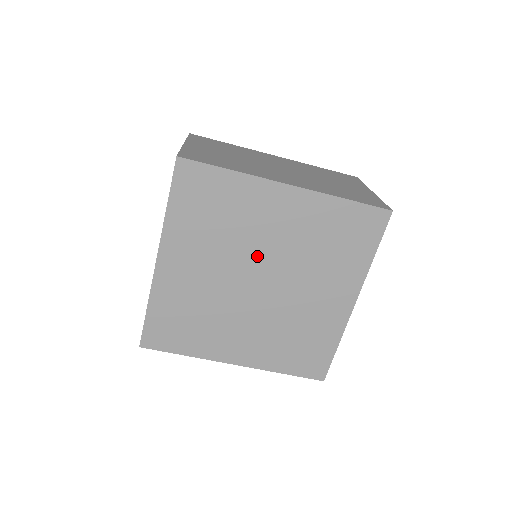
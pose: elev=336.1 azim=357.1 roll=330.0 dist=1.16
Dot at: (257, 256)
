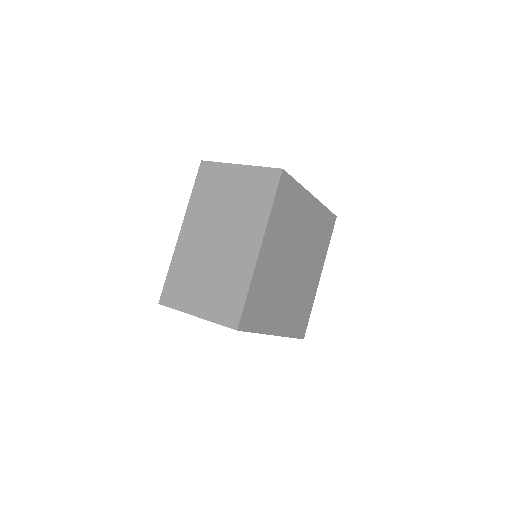
Dot at: (297, 245)
